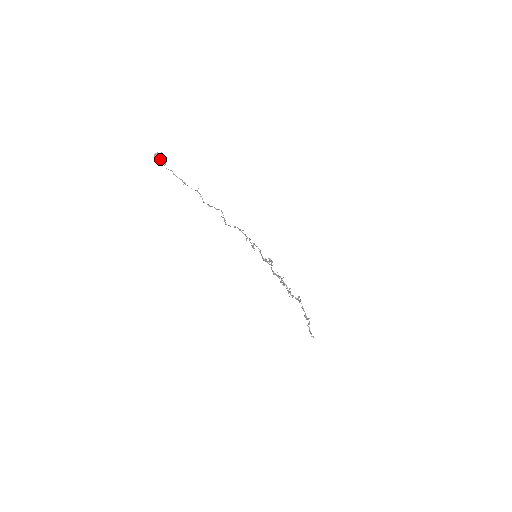
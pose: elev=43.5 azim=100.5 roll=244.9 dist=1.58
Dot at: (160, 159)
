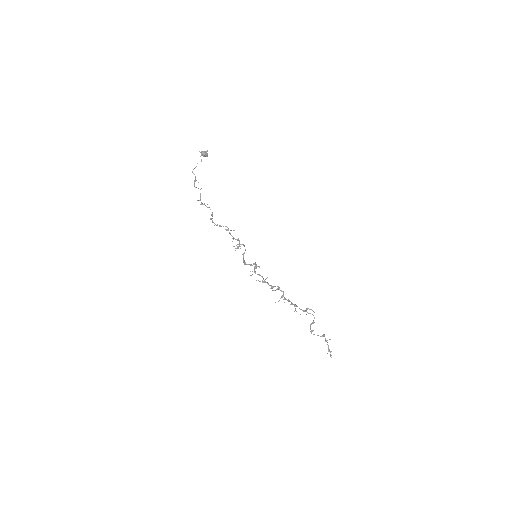
Dot at: (207, 156)
